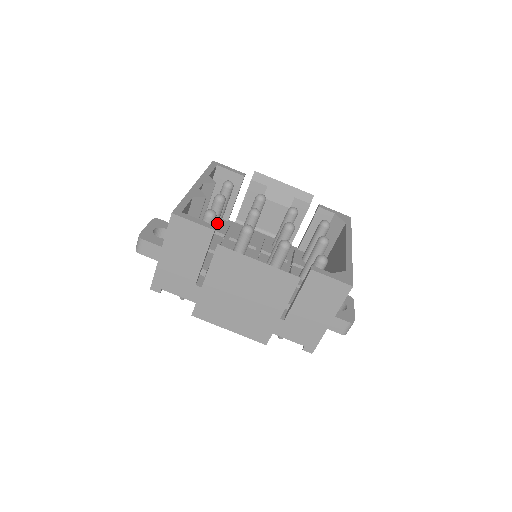
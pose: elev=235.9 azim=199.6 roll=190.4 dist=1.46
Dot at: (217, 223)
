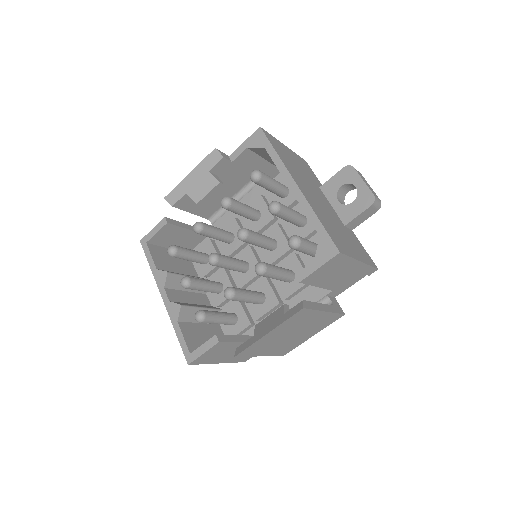
Dot at: (208, 283)
